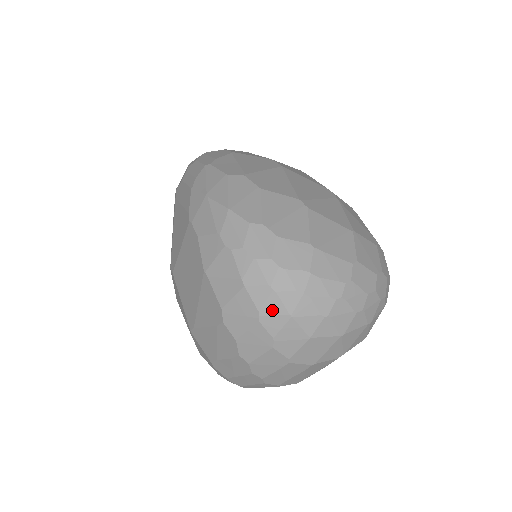
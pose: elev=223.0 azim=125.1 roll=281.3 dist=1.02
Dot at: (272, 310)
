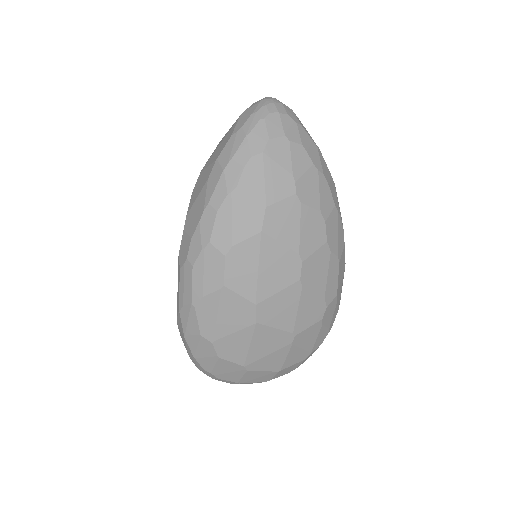
Dot at: occluded
